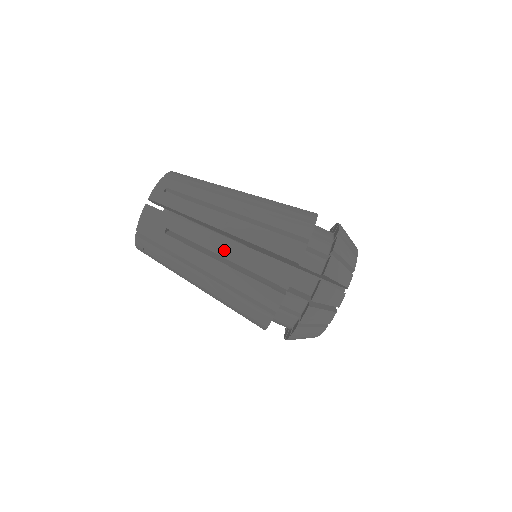
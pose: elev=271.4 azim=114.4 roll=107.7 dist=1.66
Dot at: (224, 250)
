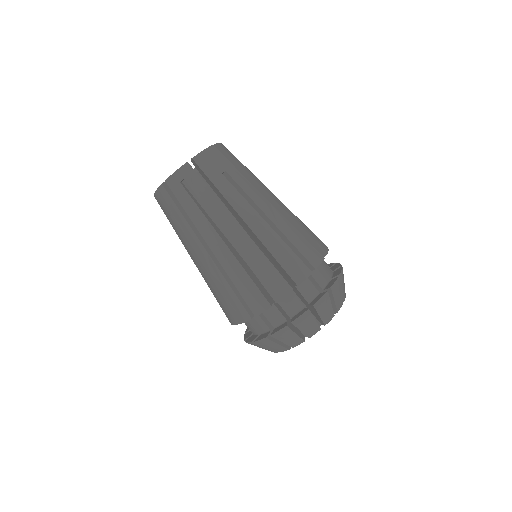
Dot at: (271, 213)
